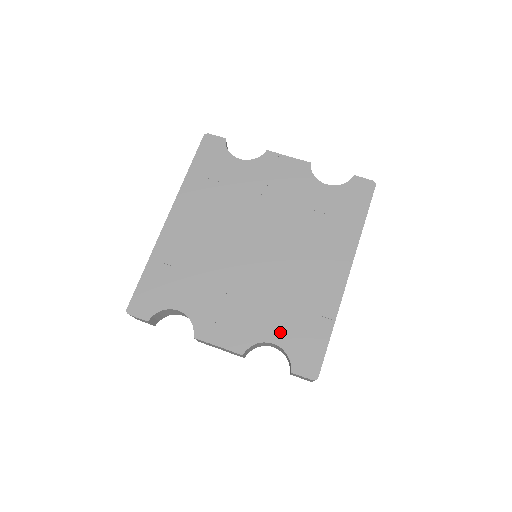
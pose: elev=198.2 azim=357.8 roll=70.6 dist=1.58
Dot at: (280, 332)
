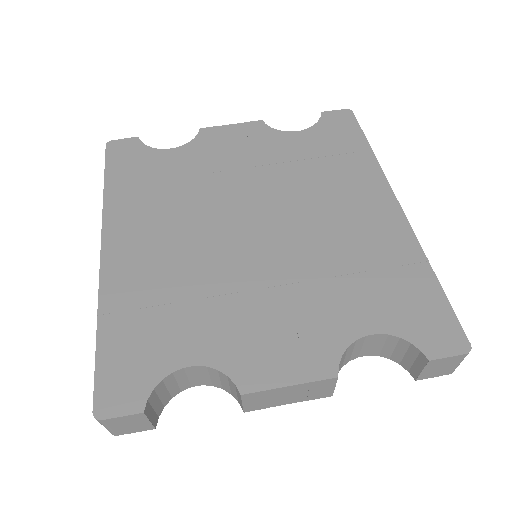
Dot at: (368, 313)
